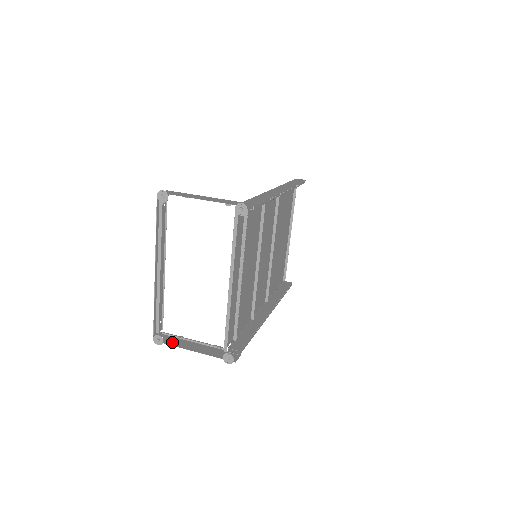
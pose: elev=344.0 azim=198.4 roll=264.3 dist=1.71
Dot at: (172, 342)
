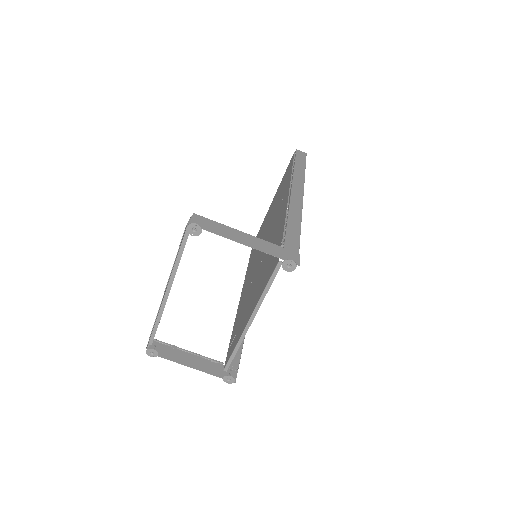
Dot at: (166, 354)
